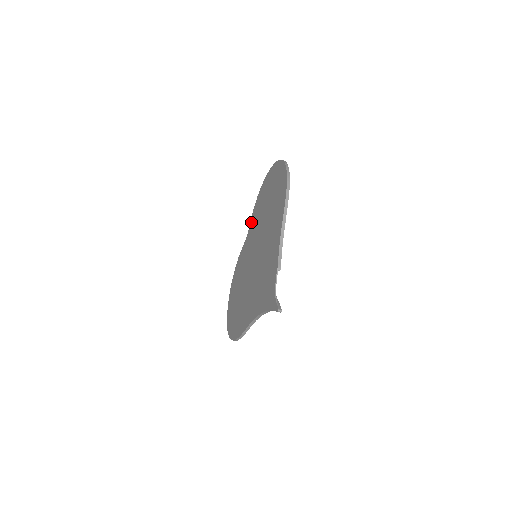
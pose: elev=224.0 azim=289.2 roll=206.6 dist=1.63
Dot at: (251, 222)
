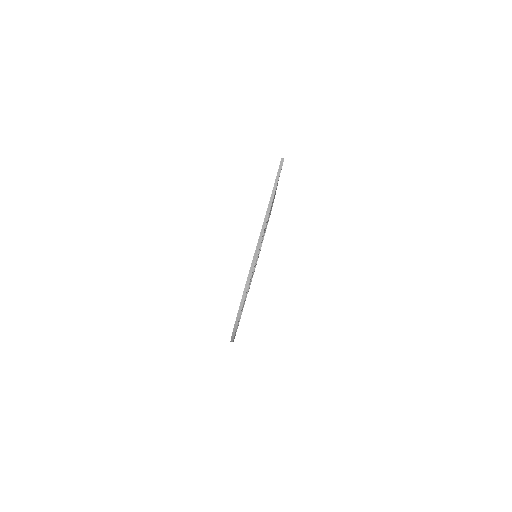
Dot at: occluded
